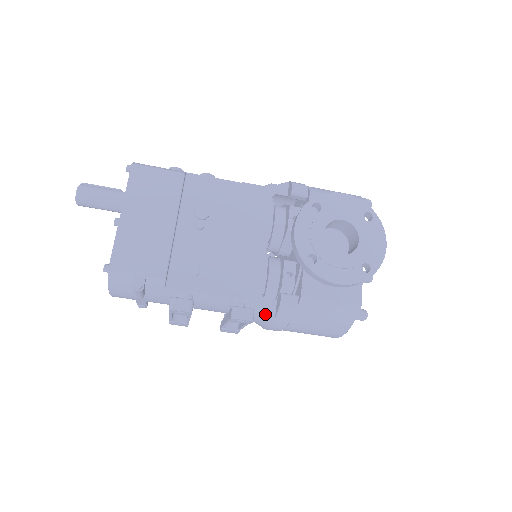
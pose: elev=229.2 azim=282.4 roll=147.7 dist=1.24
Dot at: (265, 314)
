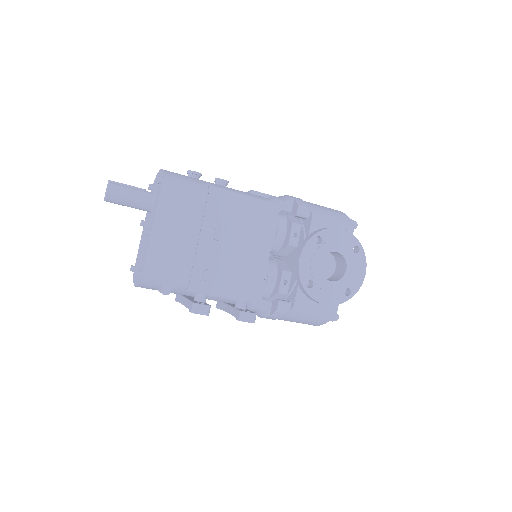
Dot at: (262, 312)
